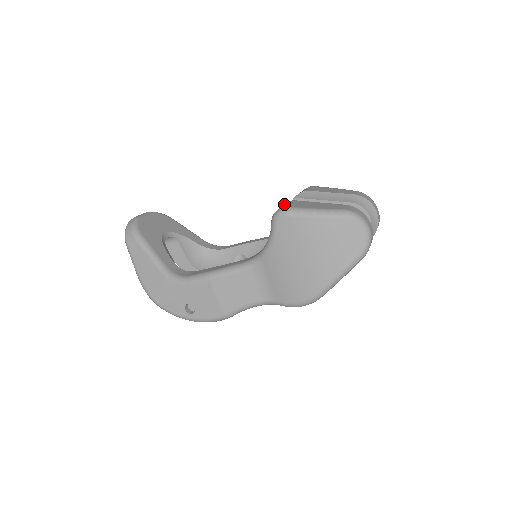
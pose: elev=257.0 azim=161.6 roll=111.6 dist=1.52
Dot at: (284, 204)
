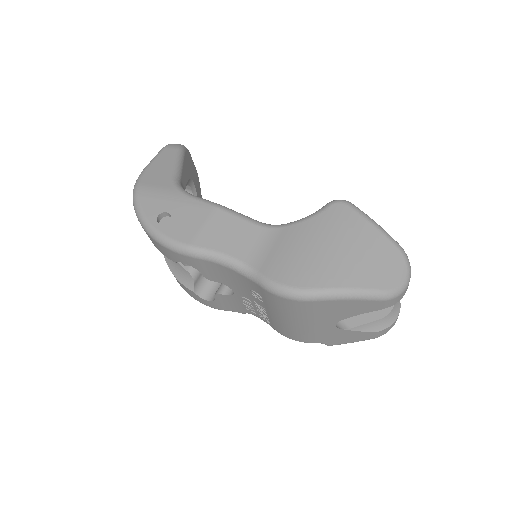
Dot at: occluded
